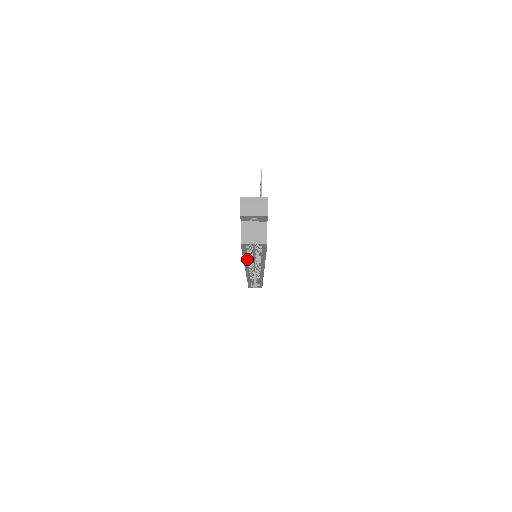
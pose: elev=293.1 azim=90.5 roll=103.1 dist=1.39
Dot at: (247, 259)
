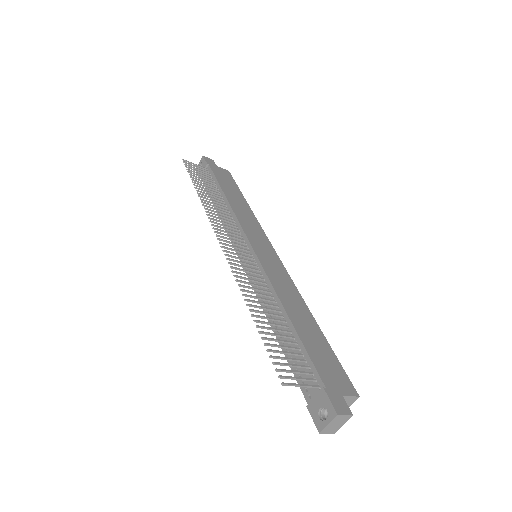
Dot at: occluded
